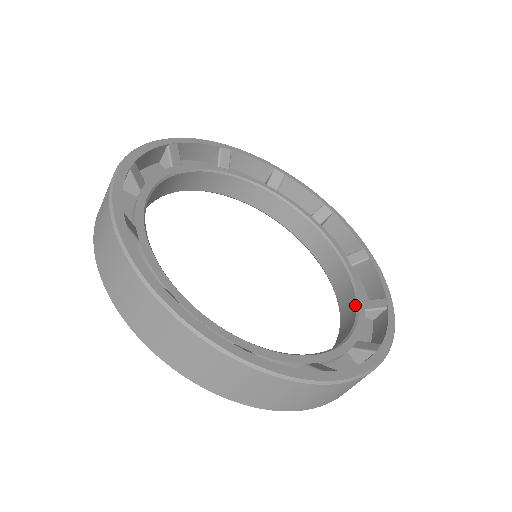
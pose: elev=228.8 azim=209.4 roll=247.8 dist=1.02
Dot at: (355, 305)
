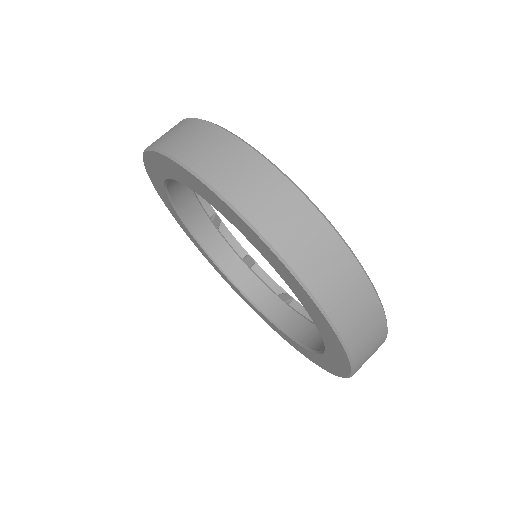
Dot at: occluded
